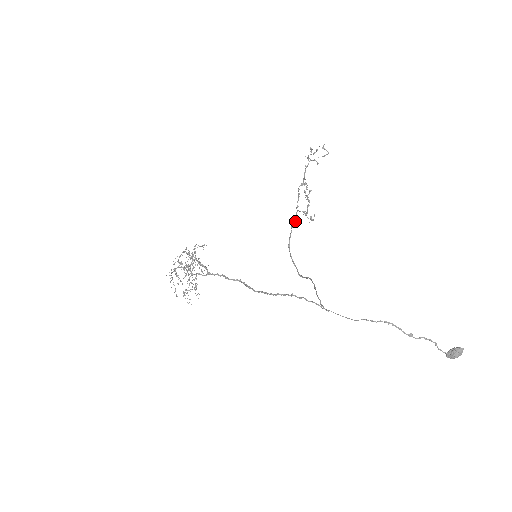
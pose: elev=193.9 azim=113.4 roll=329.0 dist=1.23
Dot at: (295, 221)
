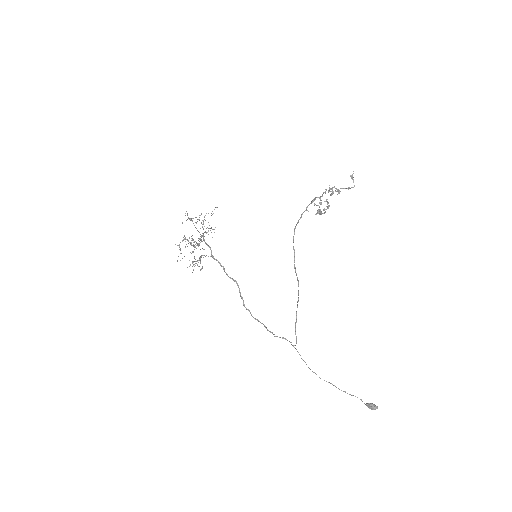
Dot at: (307, 210)
